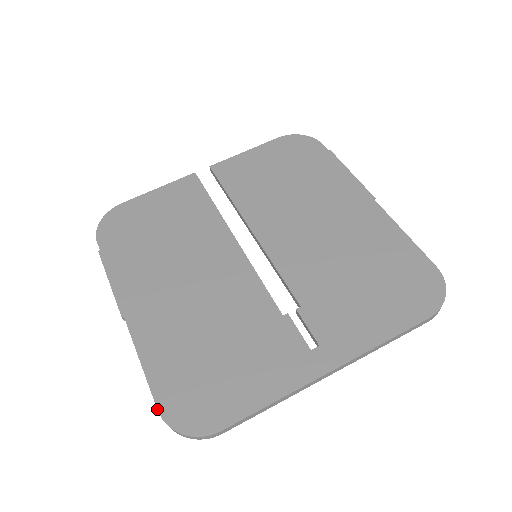
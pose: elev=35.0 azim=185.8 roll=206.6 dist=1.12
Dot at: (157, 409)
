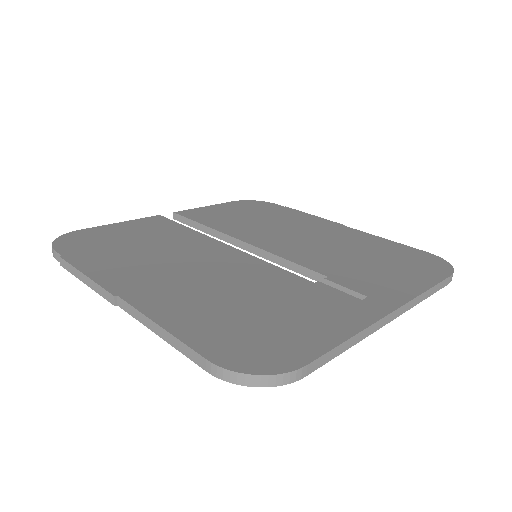
Dot at: (205, 358)
